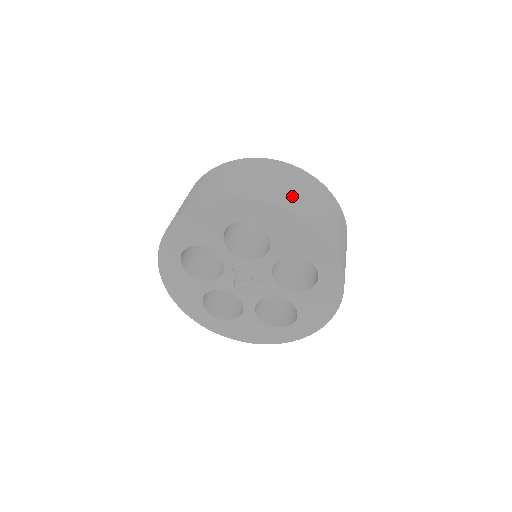
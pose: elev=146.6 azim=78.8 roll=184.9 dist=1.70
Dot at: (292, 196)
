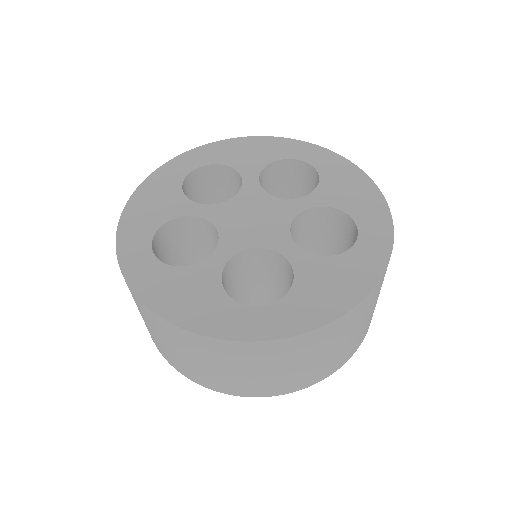
Dot at: (321, 367)
